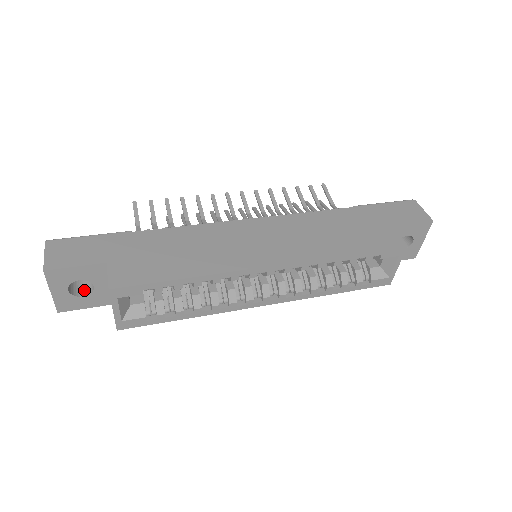
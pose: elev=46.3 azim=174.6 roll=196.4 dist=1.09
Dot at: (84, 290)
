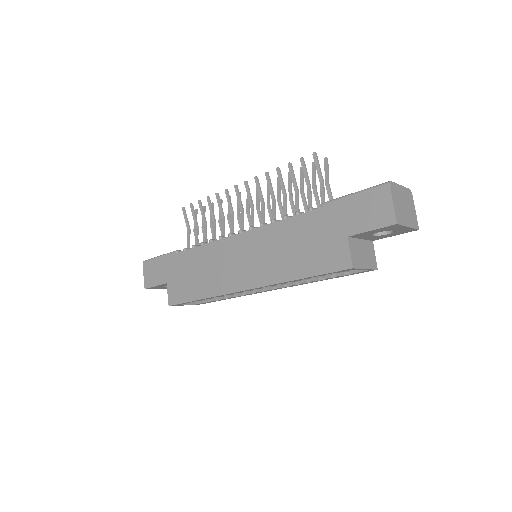
Dot at: occluded
